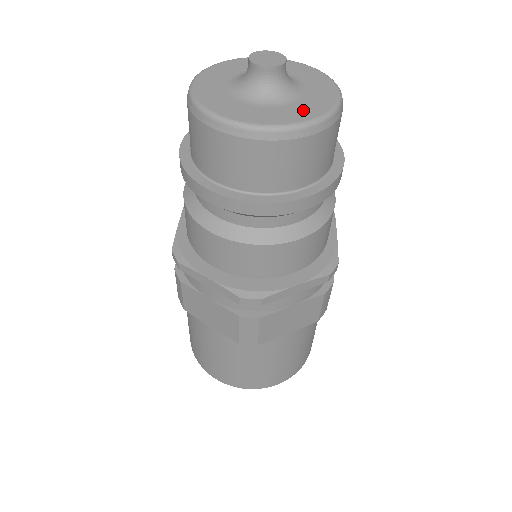
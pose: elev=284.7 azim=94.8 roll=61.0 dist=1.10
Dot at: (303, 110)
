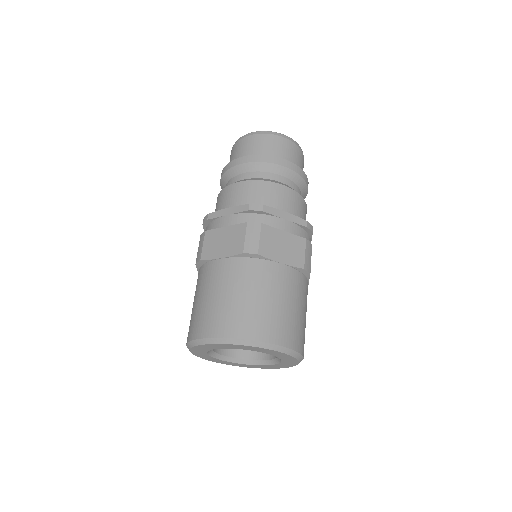
Dot at: occluded
